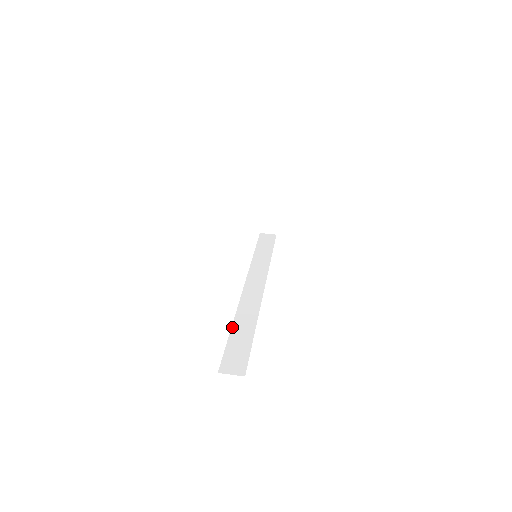
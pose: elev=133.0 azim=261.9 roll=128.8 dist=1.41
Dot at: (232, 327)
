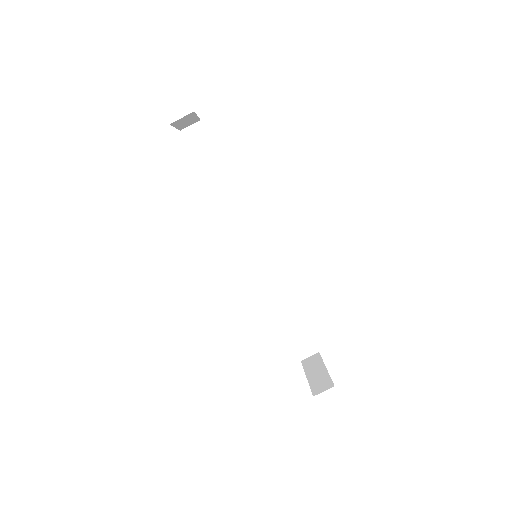
Dot at: (277, 314)
